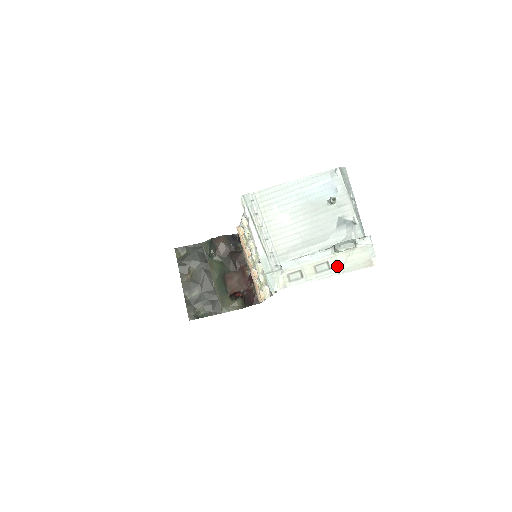
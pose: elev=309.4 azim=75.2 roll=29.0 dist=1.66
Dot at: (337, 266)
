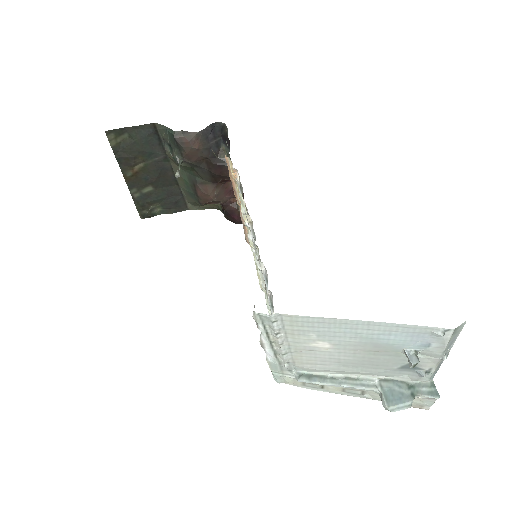
Dot at: (374, 396)
